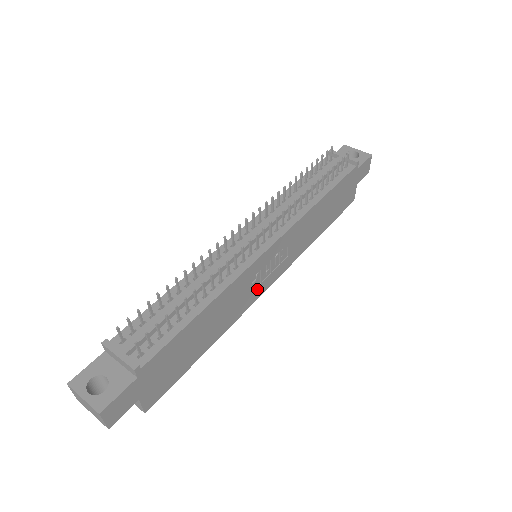
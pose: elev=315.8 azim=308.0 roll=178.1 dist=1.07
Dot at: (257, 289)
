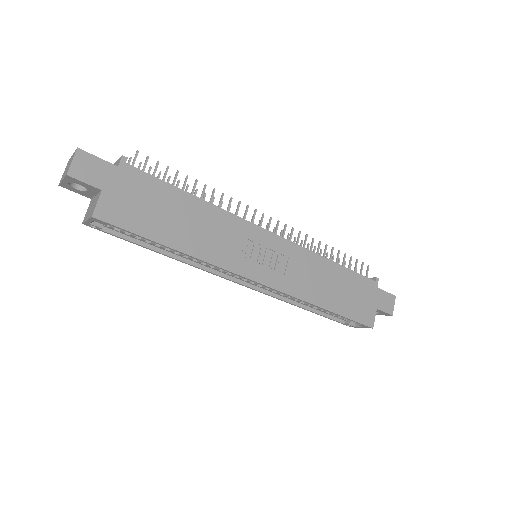
Dot at: (244, 262)
